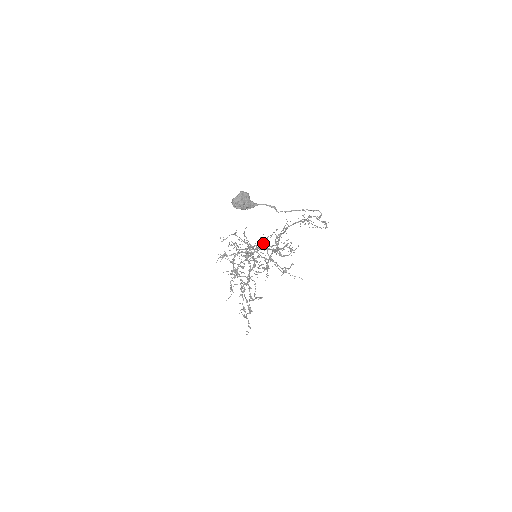
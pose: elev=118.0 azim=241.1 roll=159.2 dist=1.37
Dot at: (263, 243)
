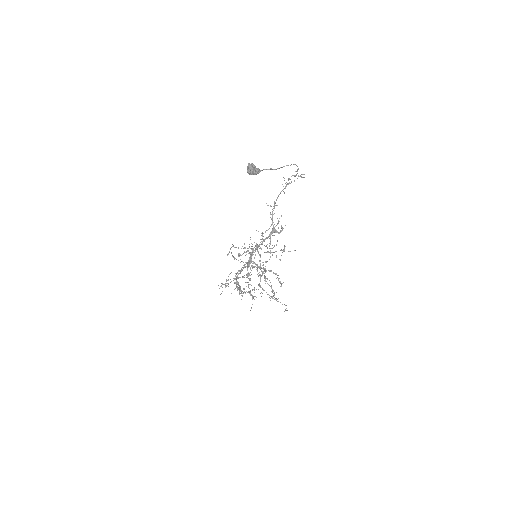
Dot at: (254, 247)
